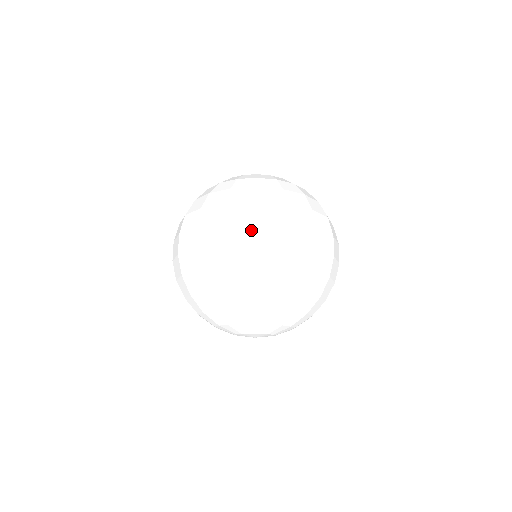
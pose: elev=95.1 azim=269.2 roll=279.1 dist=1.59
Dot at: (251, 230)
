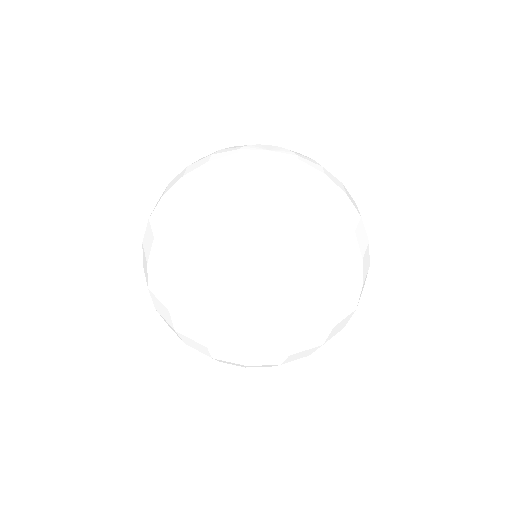
Dot at: (245, 323)
